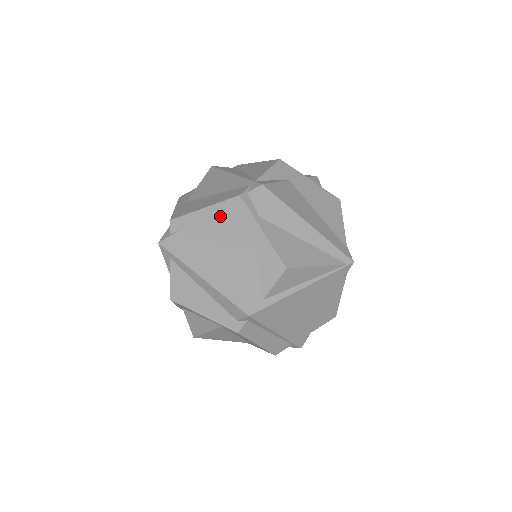
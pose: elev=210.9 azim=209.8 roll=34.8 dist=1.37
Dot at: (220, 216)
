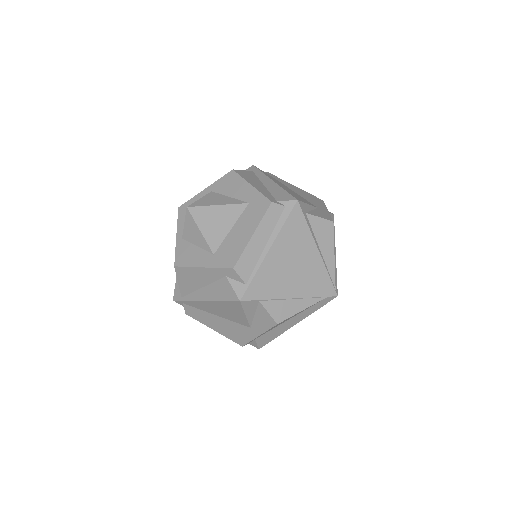
Dot at: (304, 193)
